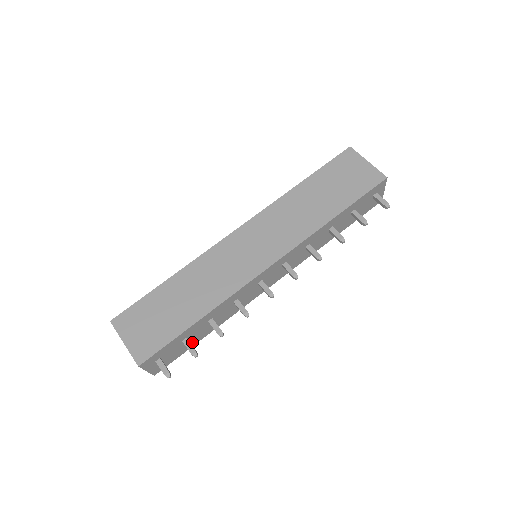
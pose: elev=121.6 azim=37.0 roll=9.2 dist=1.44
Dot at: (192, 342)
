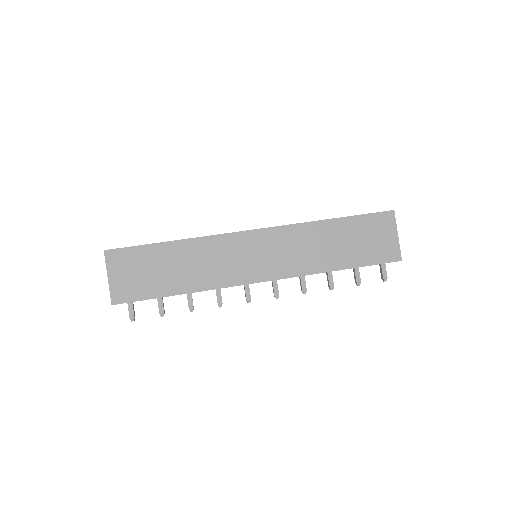
Dot at: occluded
